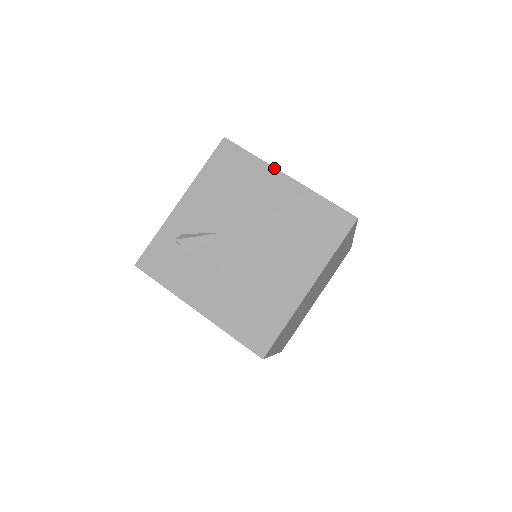
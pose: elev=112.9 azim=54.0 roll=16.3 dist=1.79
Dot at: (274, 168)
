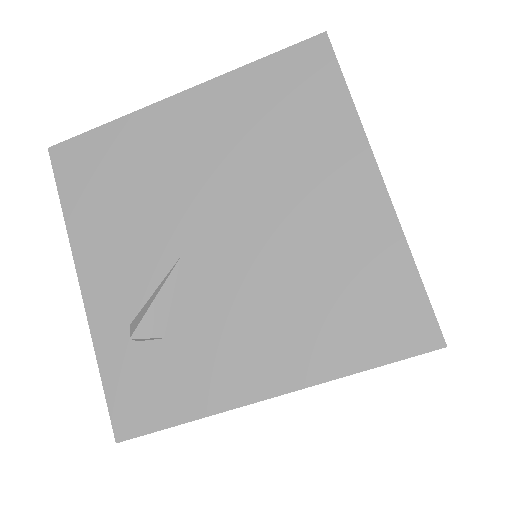
Dot at: (151, 106)
